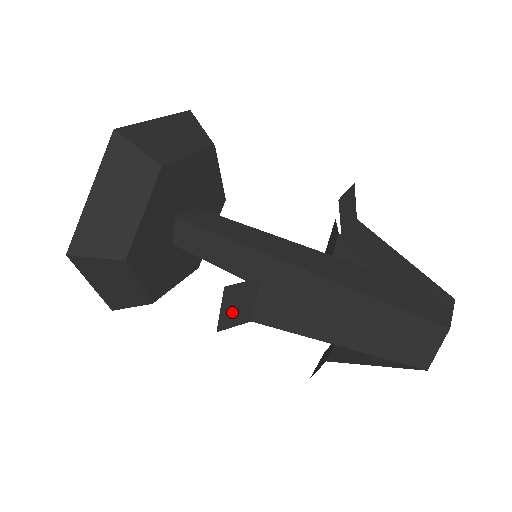
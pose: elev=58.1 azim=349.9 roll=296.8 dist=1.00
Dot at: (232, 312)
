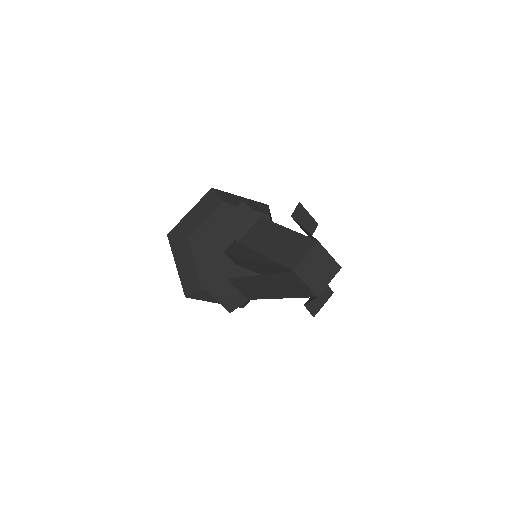
Dot at: (229, 301)
